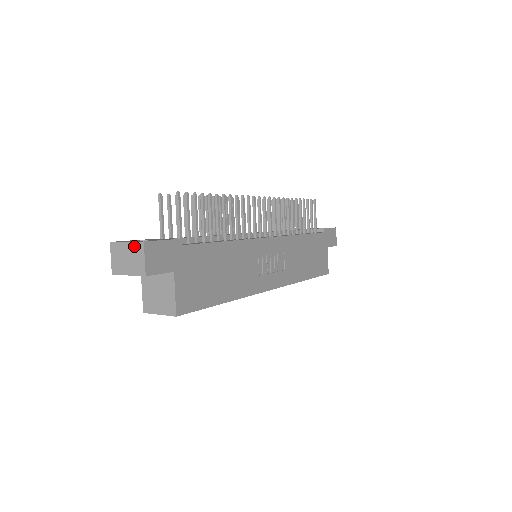
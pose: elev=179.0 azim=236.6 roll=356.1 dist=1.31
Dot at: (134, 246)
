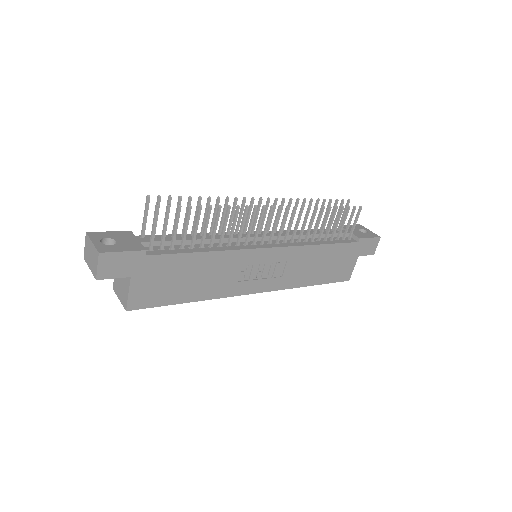
Dot at: (94, 250)
